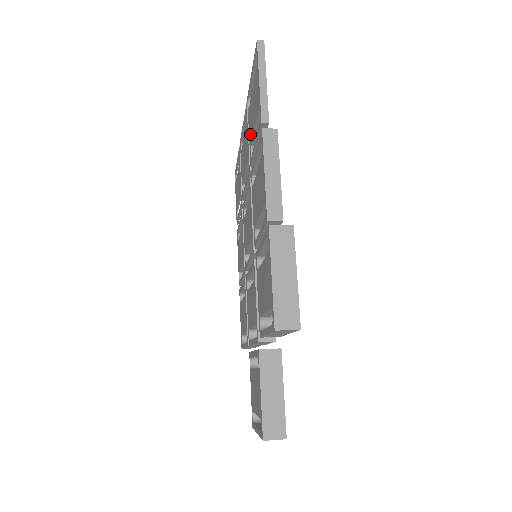
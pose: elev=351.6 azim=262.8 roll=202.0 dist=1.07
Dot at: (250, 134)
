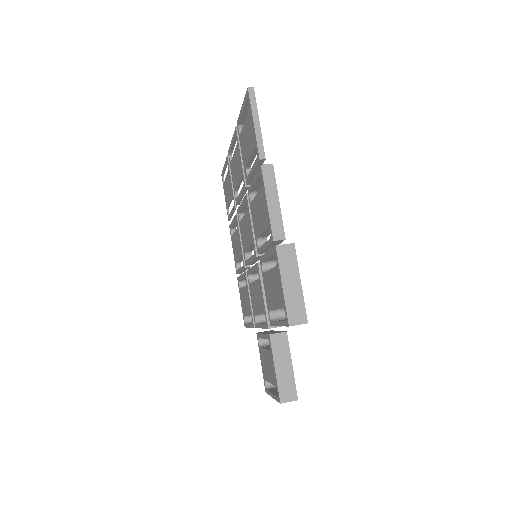
Dot at: (244, 157)
